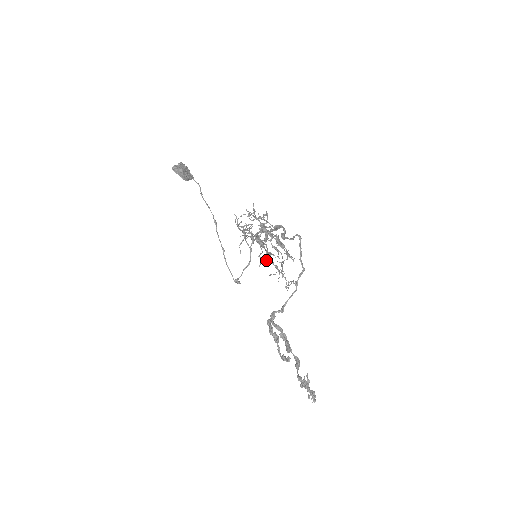
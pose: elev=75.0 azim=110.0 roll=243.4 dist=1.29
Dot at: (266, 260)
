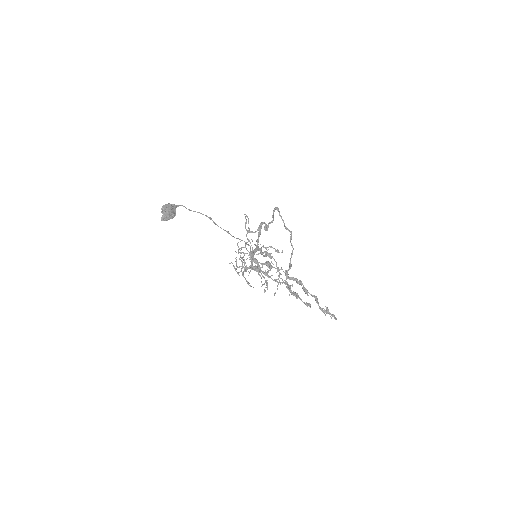
Dot at: occluded
